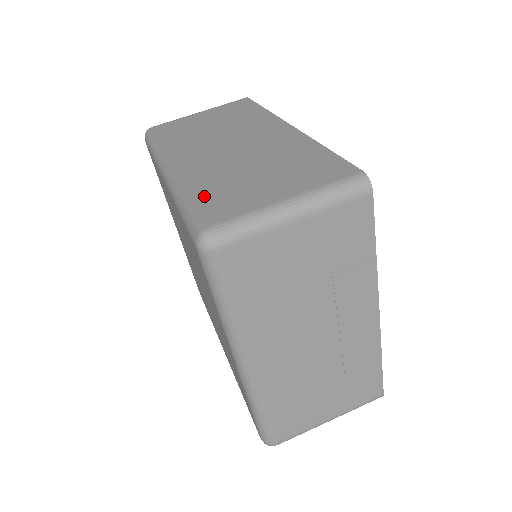
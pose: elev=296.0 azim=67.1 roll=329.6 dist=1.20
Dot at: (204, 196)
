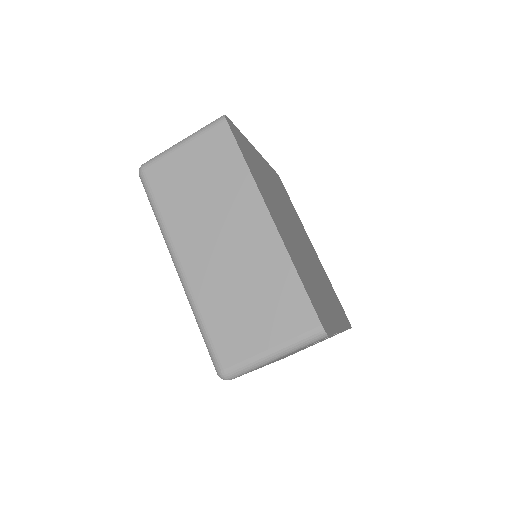
Dot at: (214, 328)
